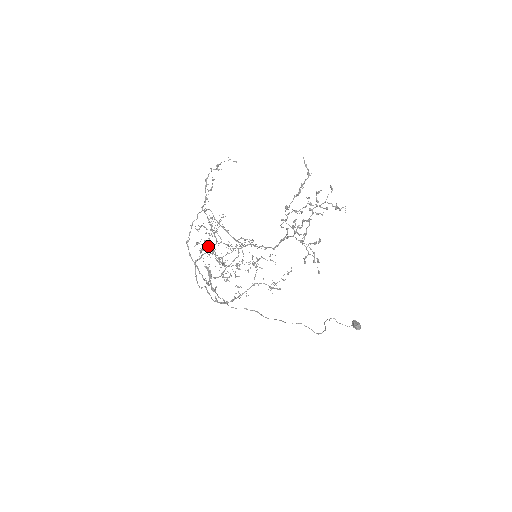
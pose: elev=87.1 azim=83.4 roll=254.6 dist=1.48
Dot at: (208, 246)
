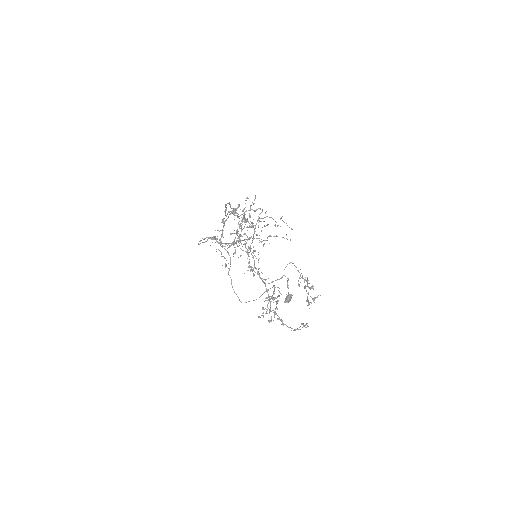
Dot at: occluded
